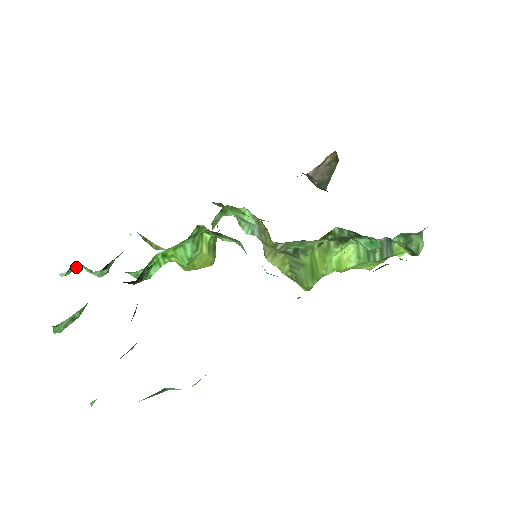
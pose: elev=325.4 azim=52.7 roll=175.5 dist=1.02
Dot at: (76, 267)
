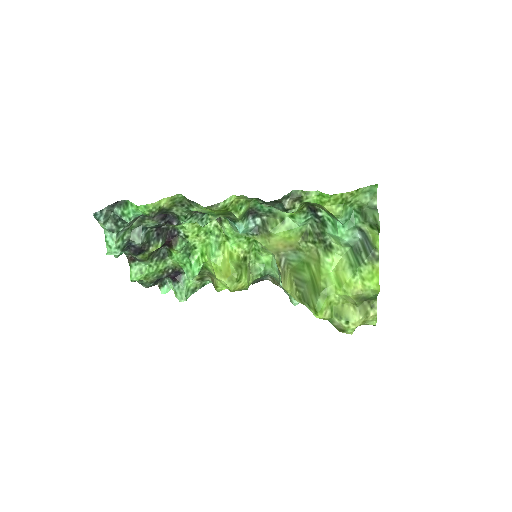
Dot at: occluded
